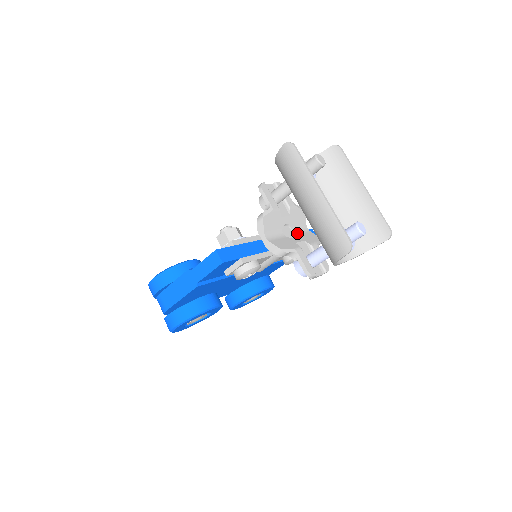
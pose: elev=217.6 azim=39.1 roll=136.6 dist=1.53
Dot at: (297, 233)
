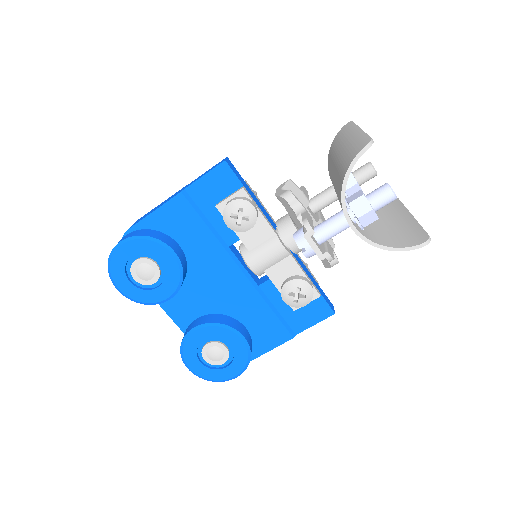
Dot at: occluded
